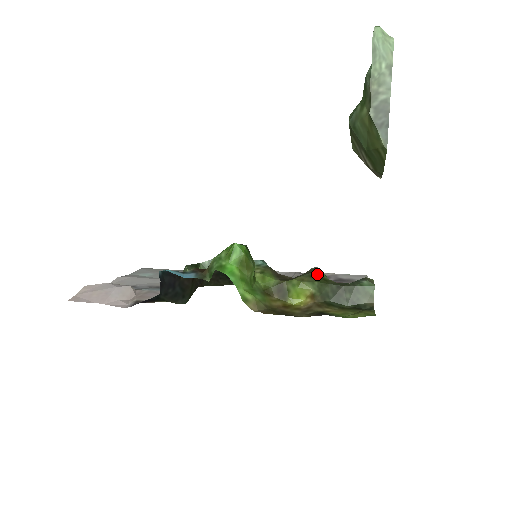
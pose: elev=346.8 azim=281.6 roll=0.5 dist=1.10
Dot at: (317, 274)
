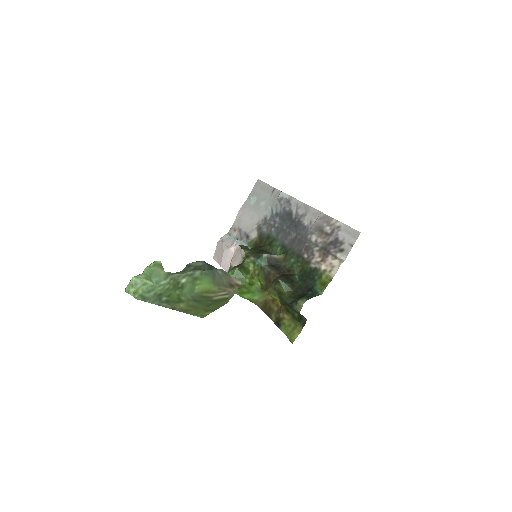
Dot at: (278, 287)
